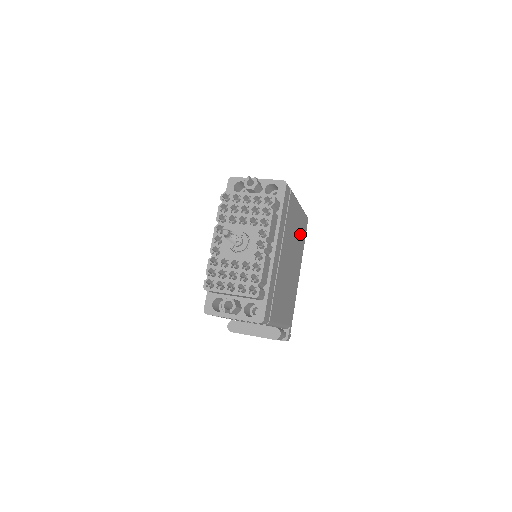
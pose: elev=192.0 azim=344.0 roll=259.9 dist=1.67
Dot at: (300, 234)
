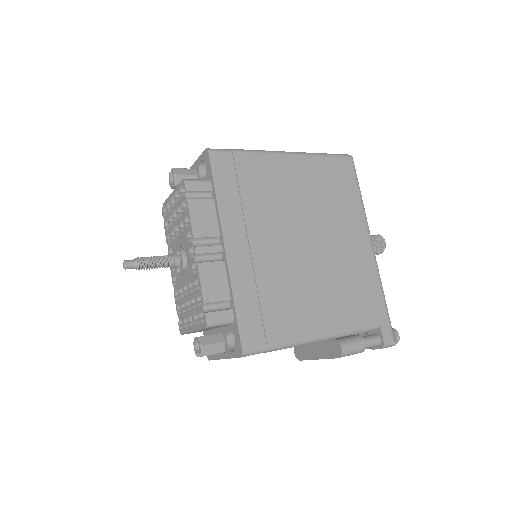
Dot at: (327, 189)
